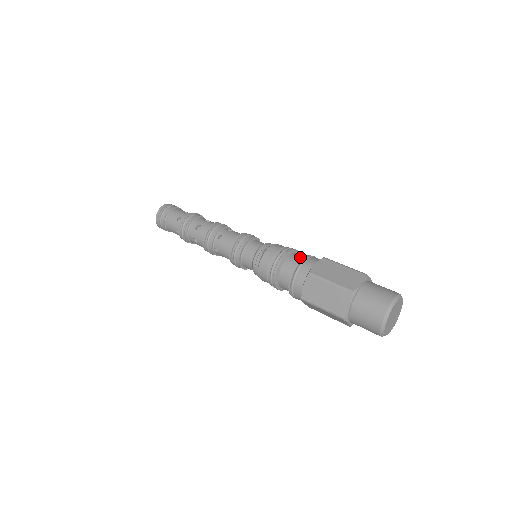
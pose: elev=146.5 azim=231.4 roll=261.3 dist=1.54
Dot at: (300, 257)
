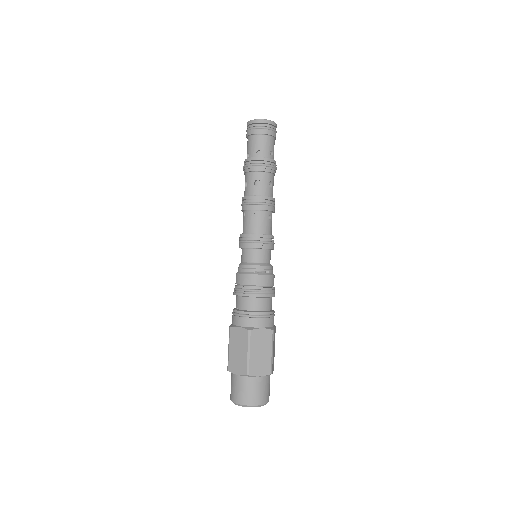
Dot at: (266, 307)
